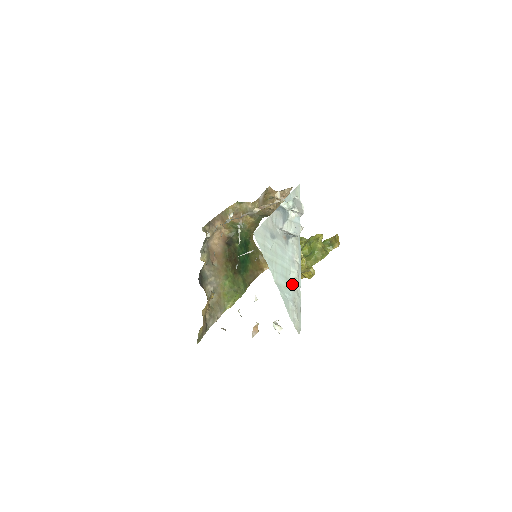
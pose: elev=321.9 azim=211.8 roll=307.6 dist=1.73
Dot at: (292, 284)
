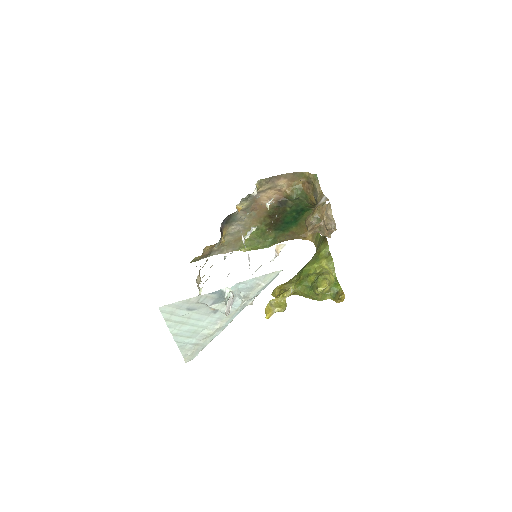
Dot at: (201, 336)
